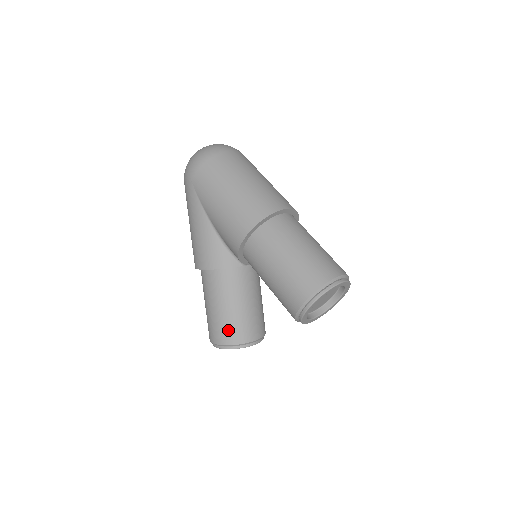
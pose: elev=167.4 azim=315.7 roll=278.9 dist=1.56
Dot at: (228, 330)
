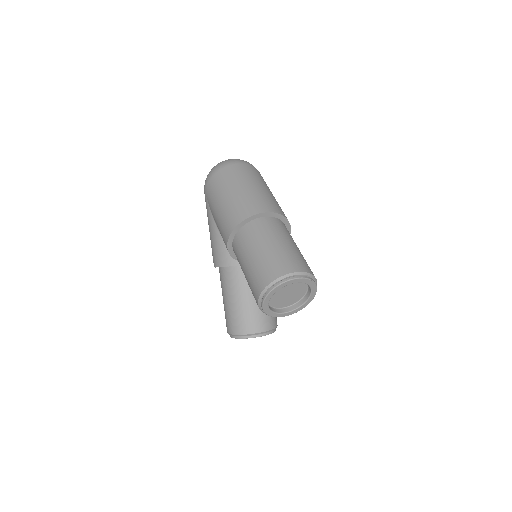
Dot at: (234, 321)
